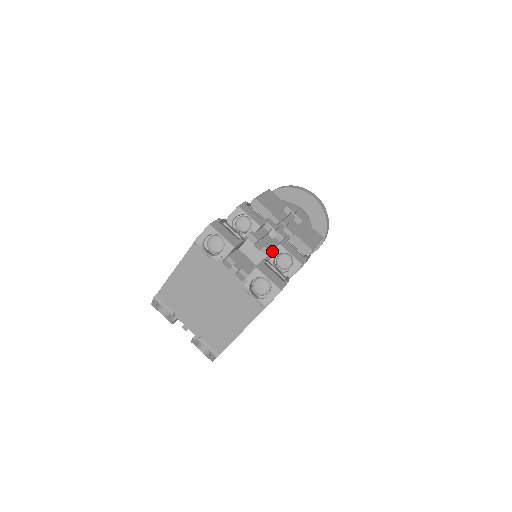
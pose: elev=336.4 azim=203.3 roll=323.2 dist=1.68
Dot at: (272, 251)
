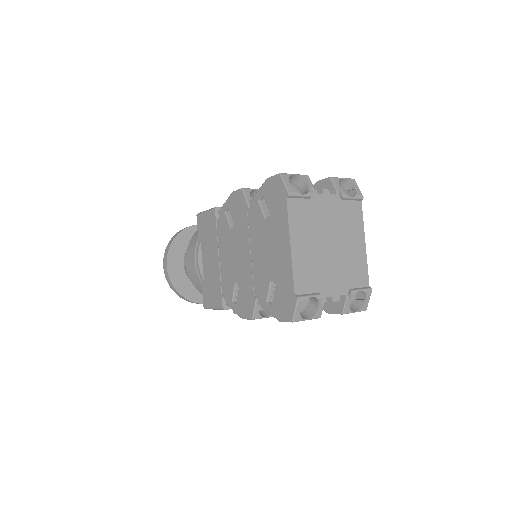
Dot at: occluded
